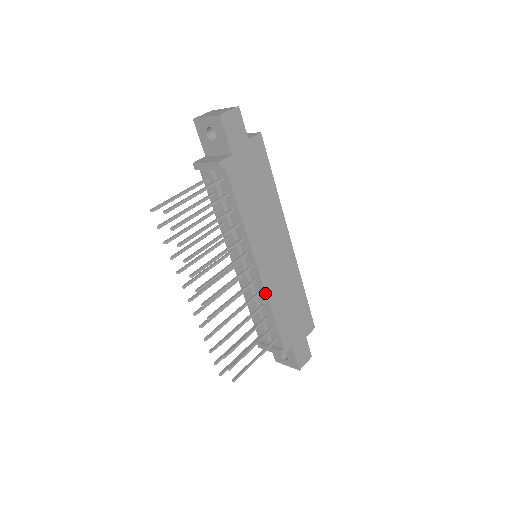
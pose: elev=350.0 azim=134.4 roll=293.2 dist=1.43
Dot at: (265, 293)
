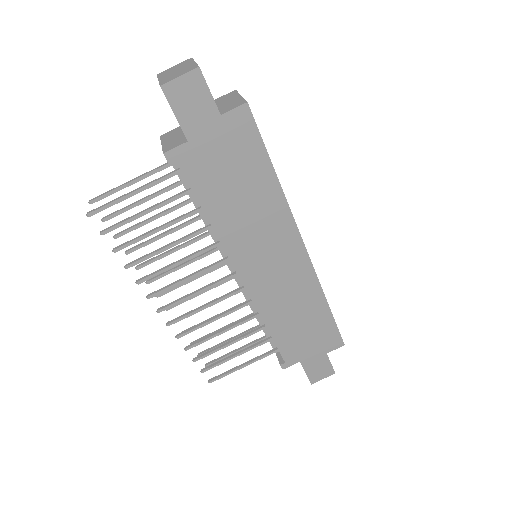
Dot at: occluded
